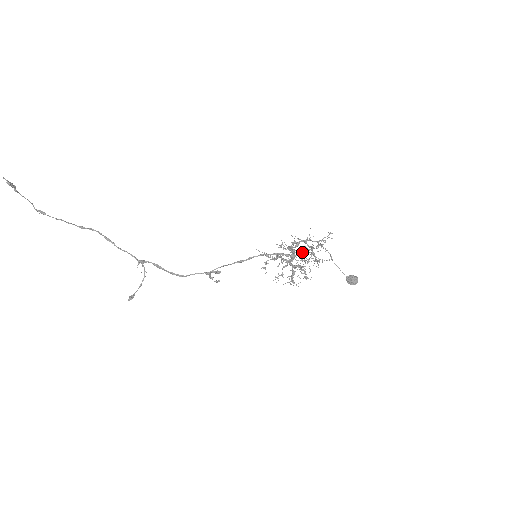
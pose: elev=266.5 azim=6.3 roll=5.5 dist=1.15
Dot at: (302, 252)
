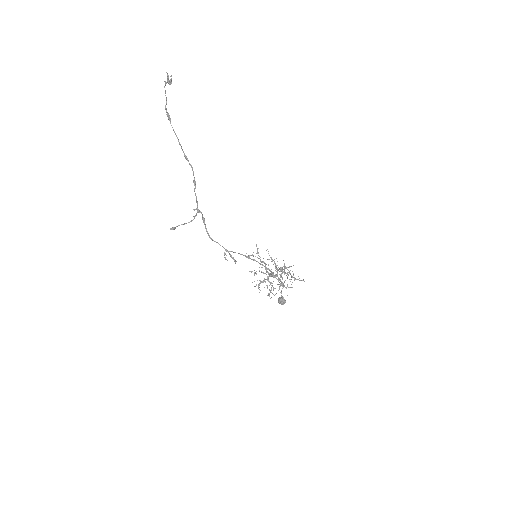
Dot at: (282, 282)
